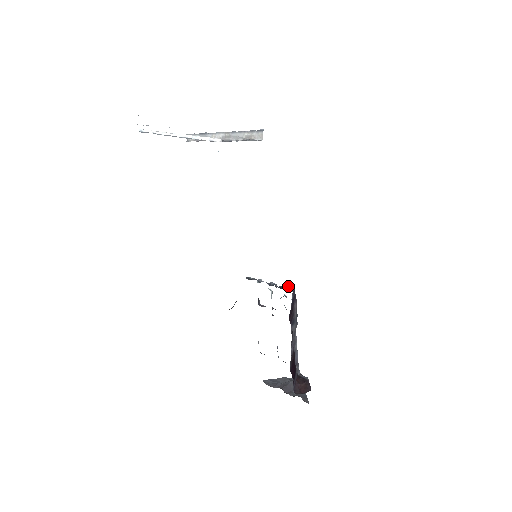
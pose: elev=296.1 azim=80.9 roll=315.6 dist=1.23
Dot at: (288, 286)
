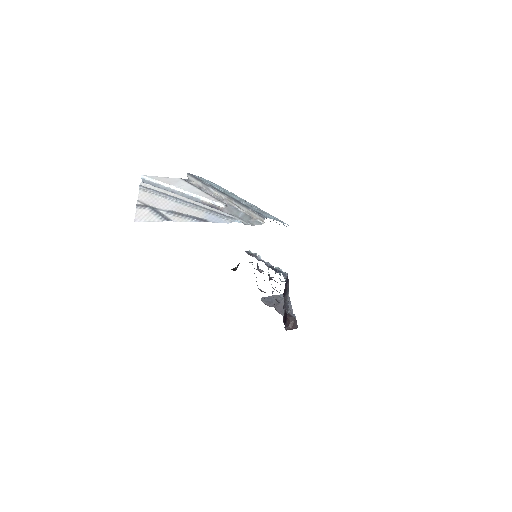
Dot at: (282, 271)
